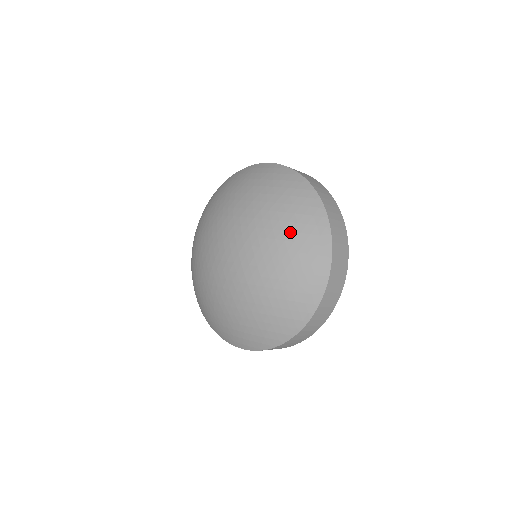
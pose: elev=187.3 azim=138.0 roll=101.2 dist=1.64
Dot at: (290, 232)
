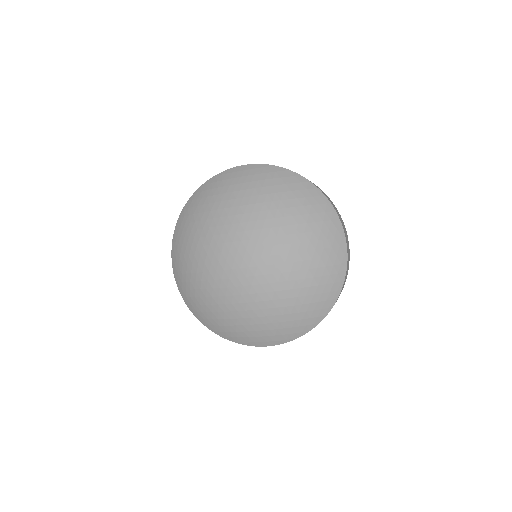
Dot at: (306, 224)
